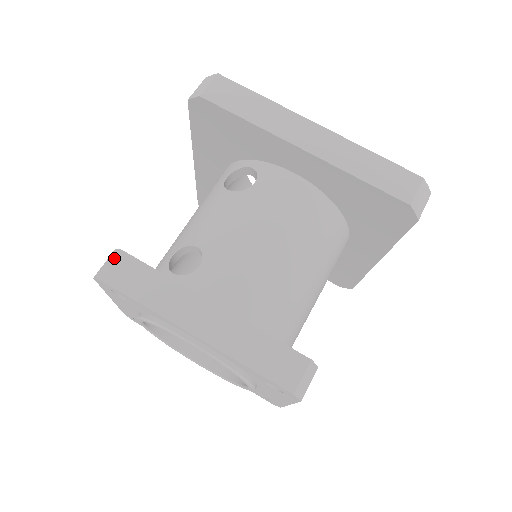
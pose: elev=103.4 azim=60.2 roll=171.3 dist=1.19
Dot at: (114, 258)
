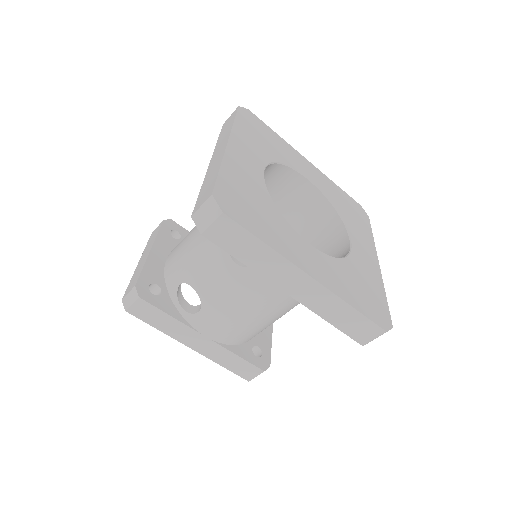
Dot at: (135, 302)
